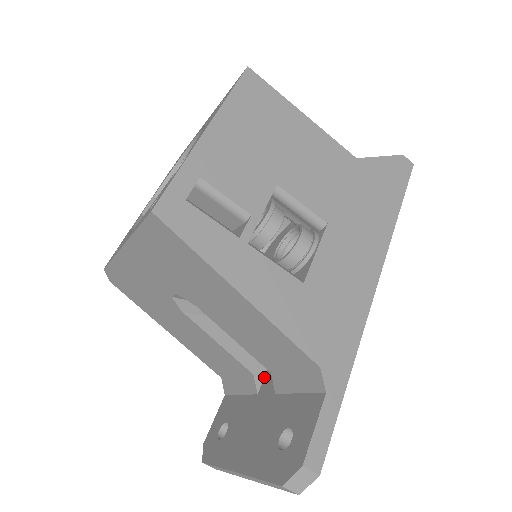
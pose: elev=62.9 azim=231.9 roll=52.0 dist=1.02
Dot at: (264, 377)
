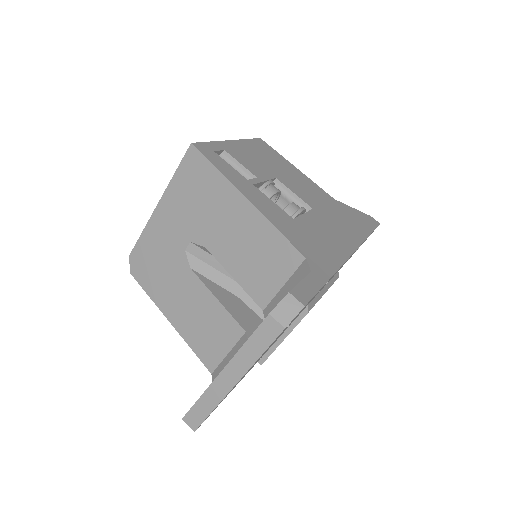
Dot at: occluded
